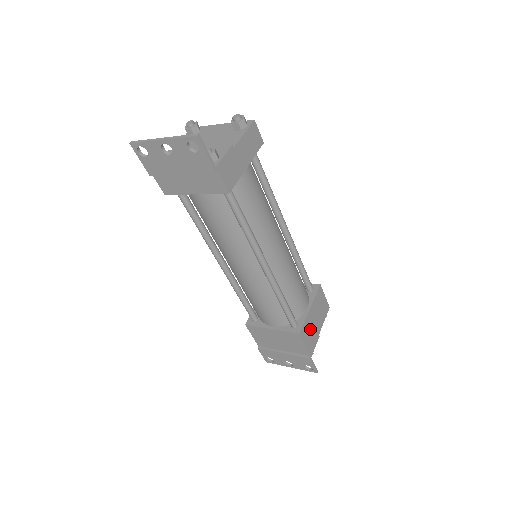
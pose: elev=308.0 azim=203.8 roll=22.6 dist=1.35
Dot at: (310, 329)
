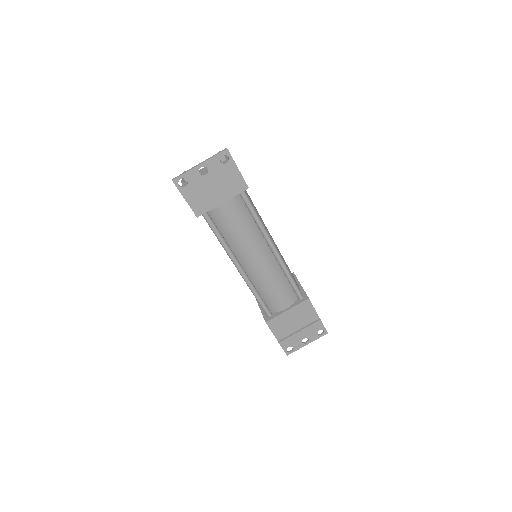
Dot at: occluded
